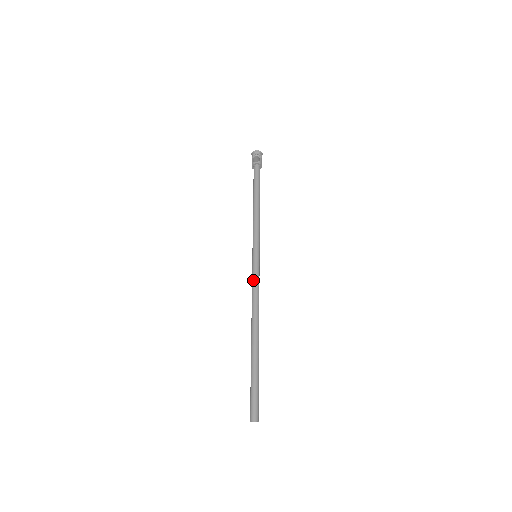
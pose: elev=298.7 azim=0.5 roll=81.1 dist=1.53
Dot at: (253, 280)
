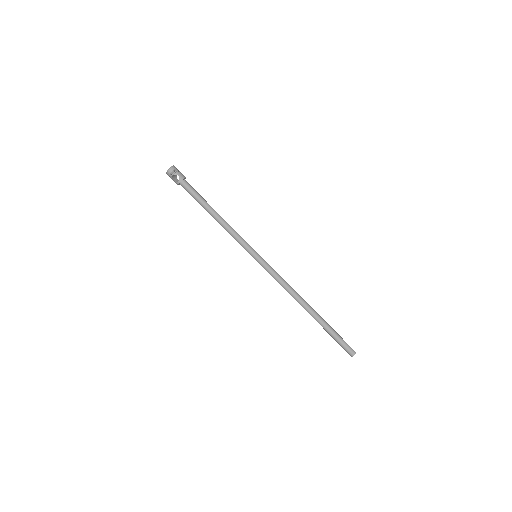
Dot at: (272, 276)
